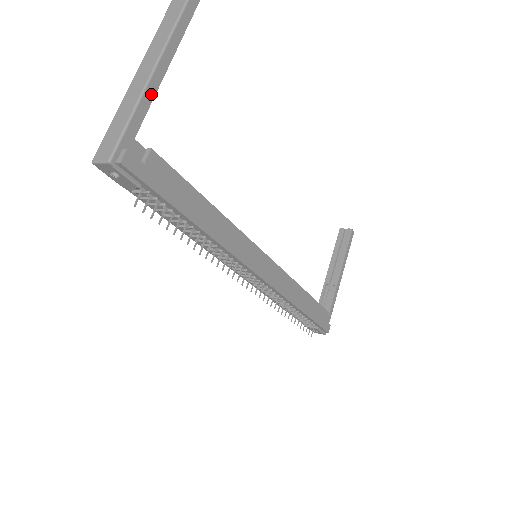
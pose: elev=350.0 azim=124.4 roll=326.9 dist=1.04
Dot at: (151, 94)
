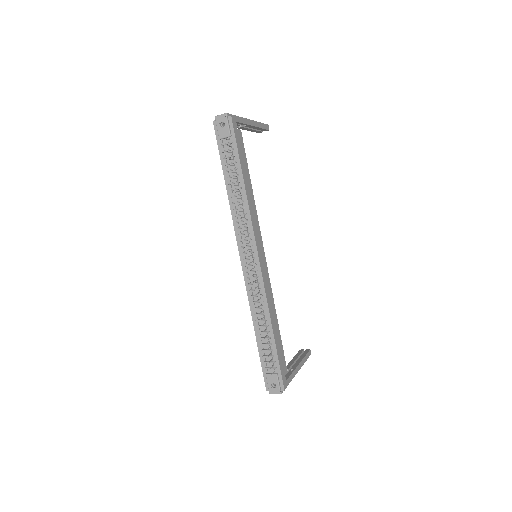
Dot at: (246, 122)
